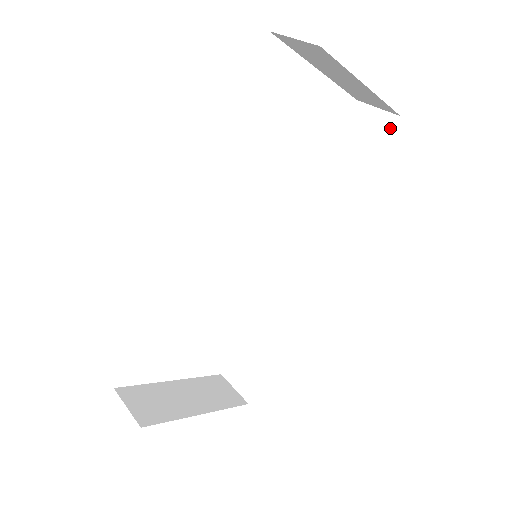
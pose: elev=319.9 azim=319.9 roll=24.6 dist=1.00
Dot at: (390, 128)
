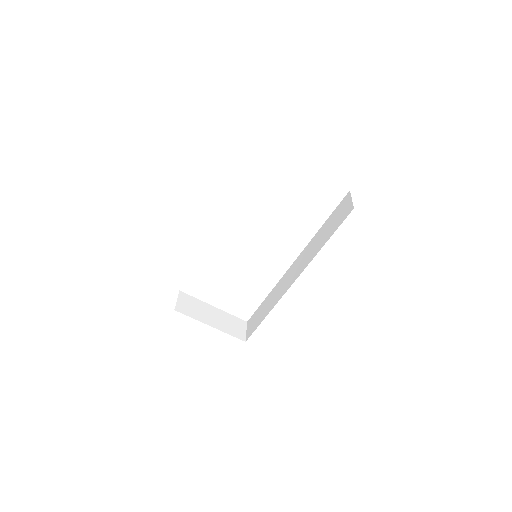
Dot at: (348, 213)
